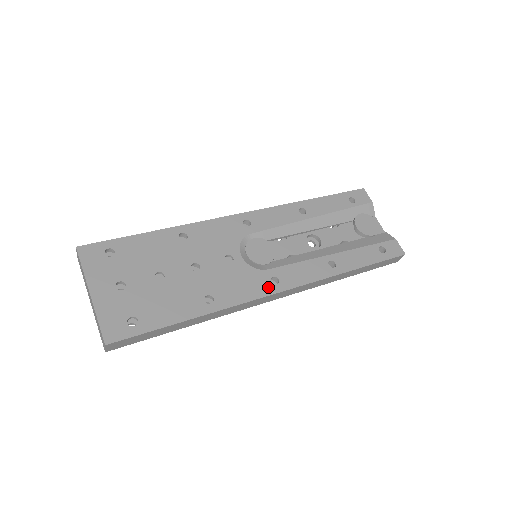
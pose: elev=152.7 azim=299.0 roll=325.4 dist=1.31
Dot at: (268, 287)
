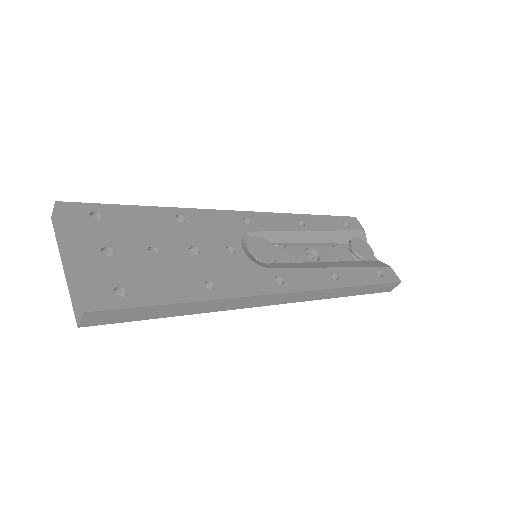
Dot at: (273, 285)
